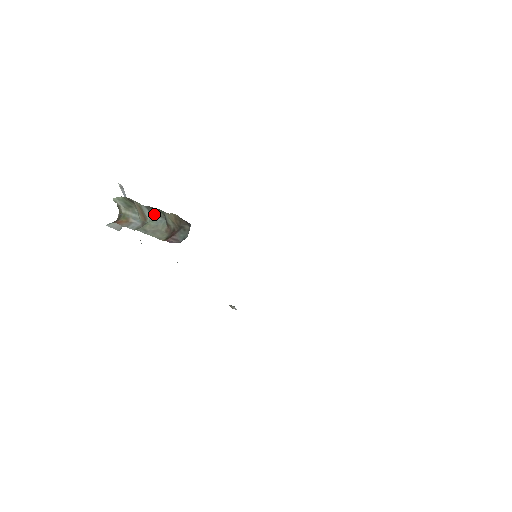
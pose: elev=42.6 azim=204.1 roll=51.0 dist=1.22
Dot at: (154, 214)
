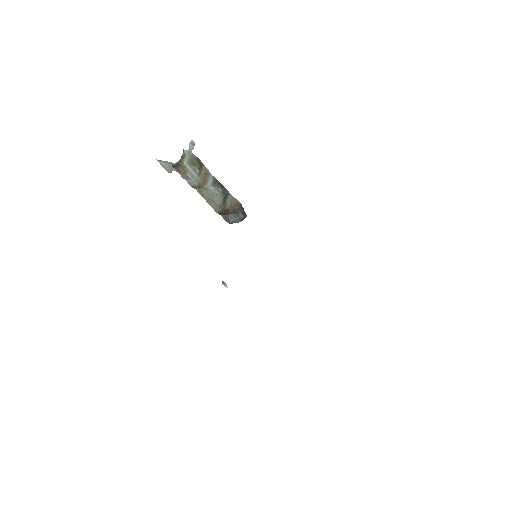
Dot at: (215, 186)
